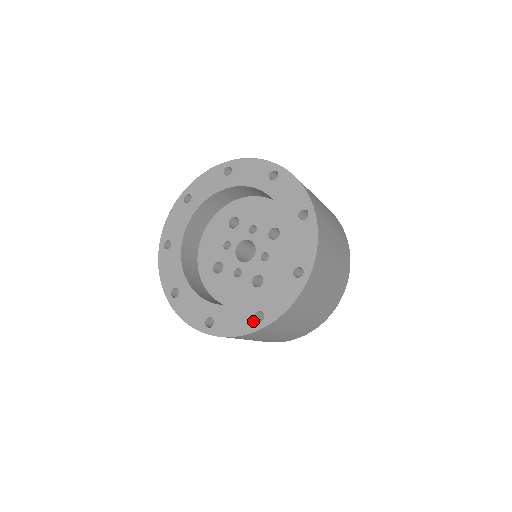
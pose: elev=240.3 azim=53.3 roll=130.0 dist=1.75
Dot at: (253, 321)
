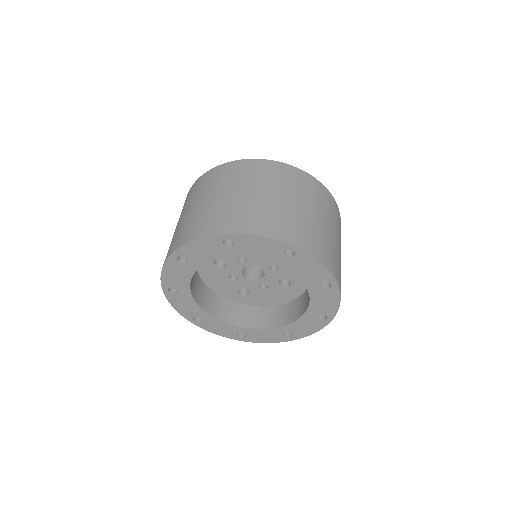
Dot at: (320, 321)
